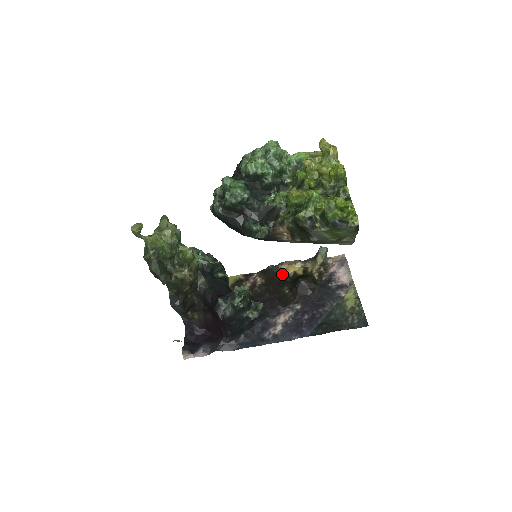
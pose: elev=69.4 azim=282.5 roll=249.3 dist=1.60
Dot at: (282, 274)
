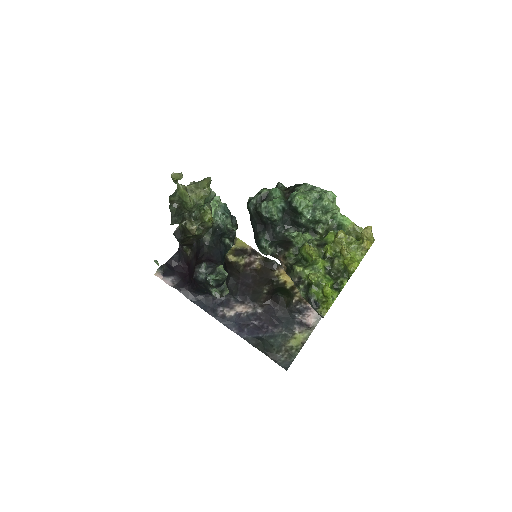
Dot at: (276, 275)
